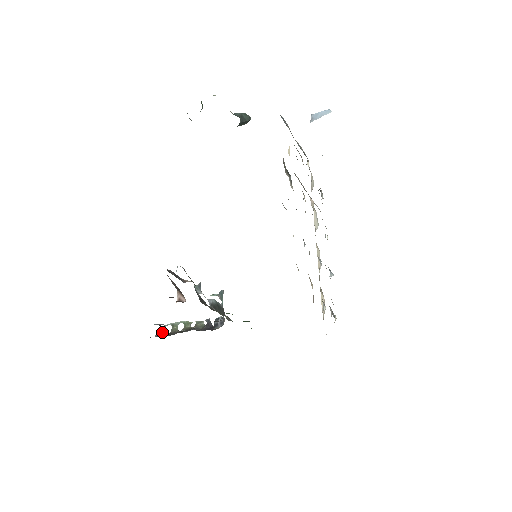
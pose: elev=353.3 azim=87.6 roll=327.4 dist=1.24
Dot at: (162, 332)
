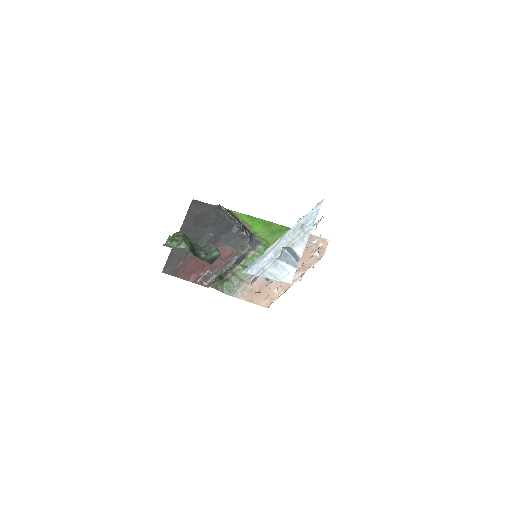
Dot at: (219, 207)
